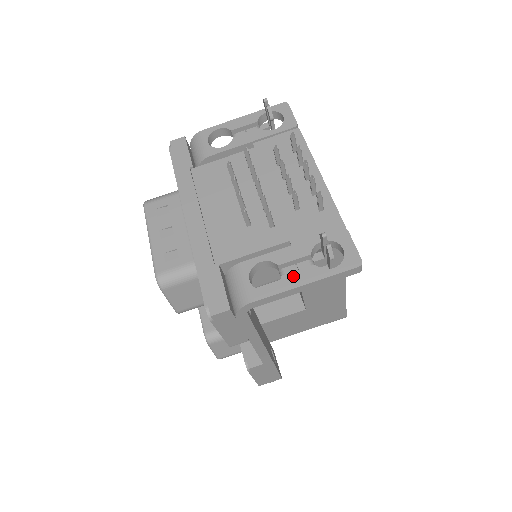
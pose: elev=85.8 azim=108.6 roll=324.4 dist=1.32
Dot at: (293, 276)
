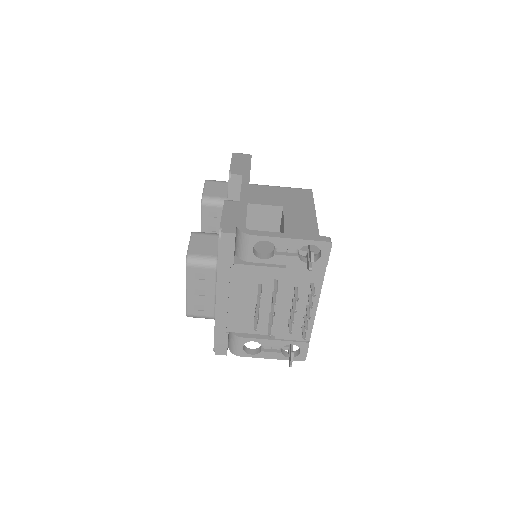
Dot at: (267, 354)
